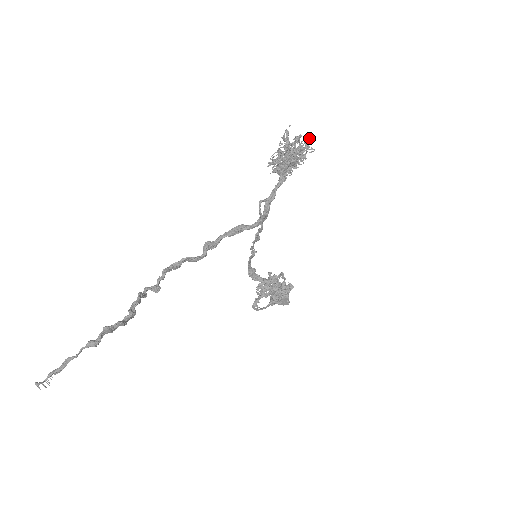
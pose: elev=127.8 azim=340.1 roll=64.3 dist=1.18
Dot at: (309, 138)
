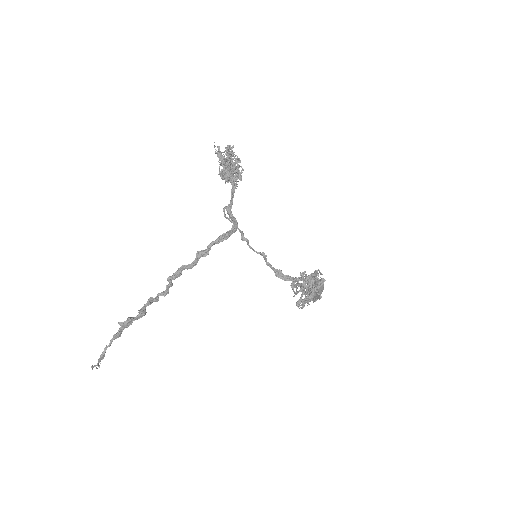
Dot at: occluded
